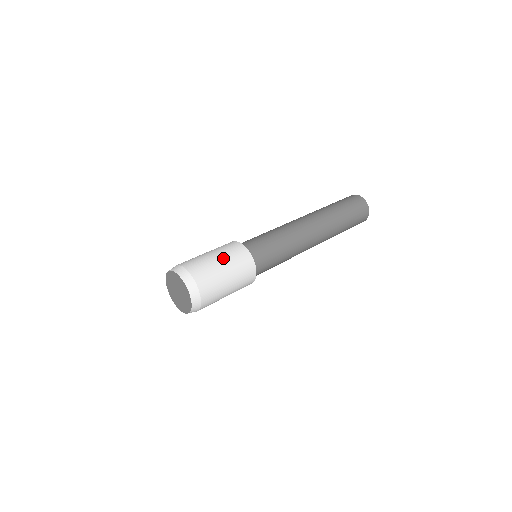
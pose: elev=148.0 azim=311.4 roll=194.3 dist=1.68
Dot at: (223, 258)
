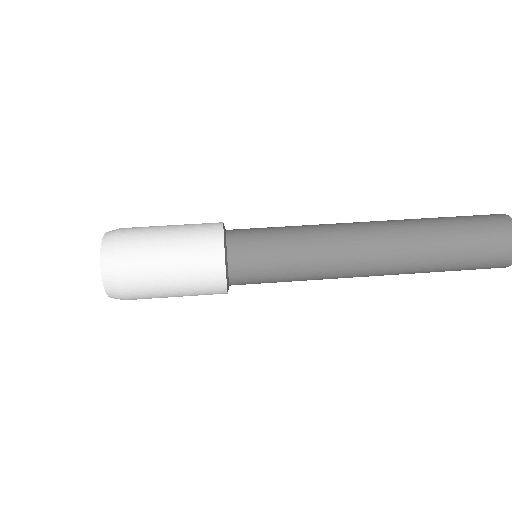
Dot at: (177, 264)
